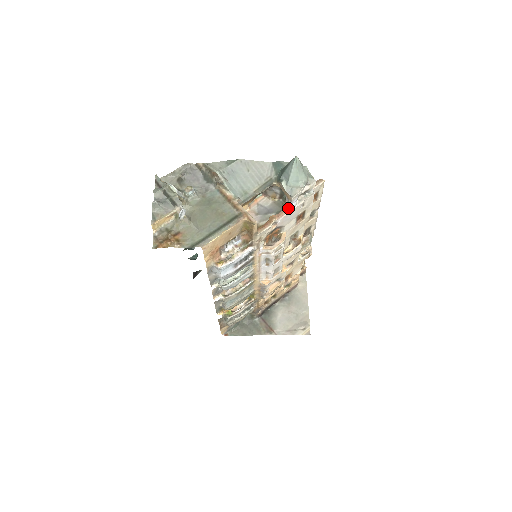
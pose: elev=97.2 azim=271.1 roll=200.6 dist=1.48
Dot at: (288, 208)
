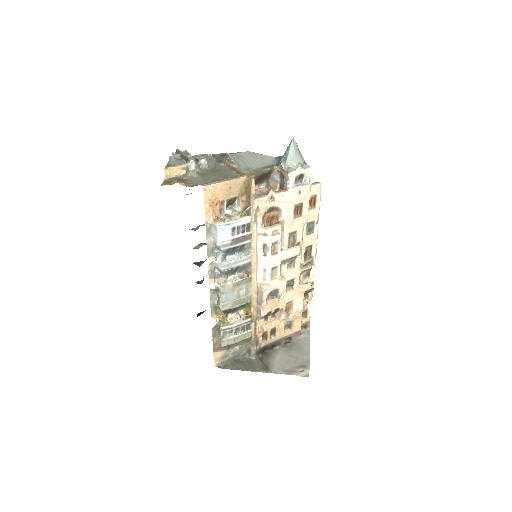
Dot at: (285, 189)
